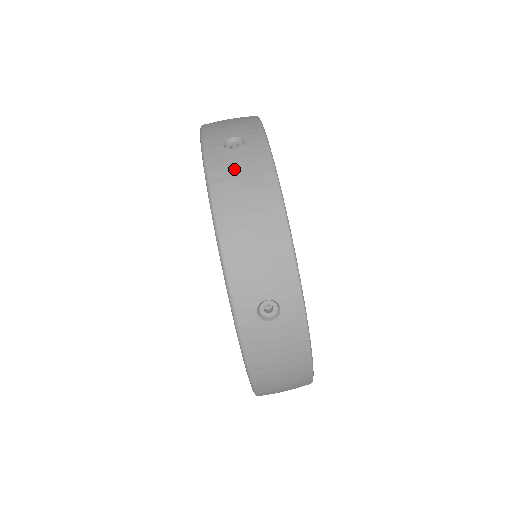
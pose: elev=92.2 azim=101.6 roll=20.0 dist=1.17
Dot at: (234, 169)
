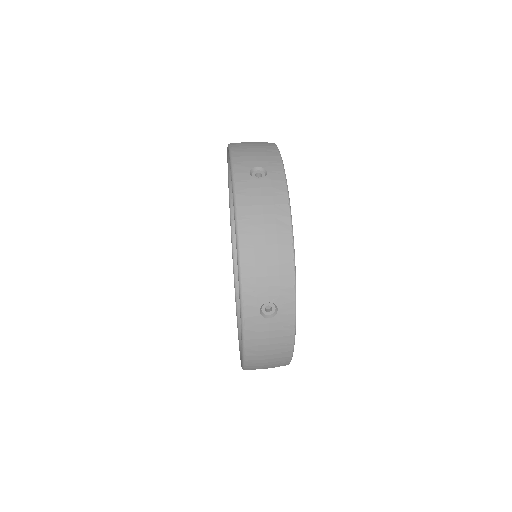
Dot at: (257, 196)
